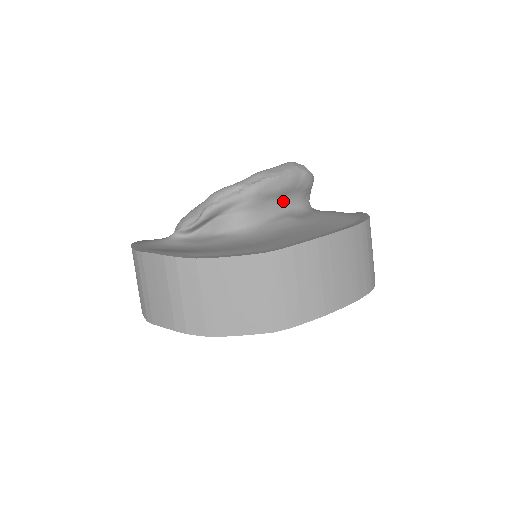
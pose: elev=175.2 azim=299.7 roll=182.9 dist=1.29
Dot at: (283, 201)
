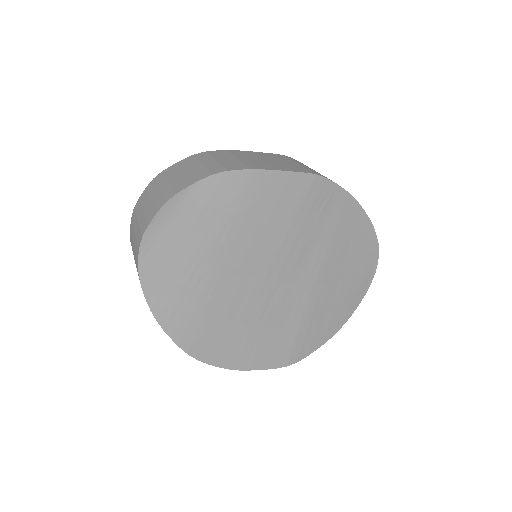
Dot at: occluded
